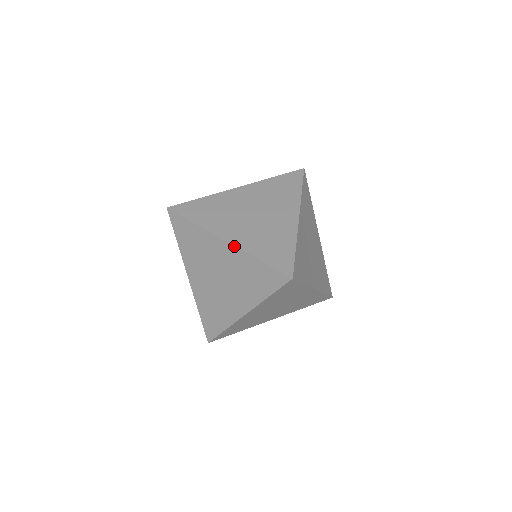
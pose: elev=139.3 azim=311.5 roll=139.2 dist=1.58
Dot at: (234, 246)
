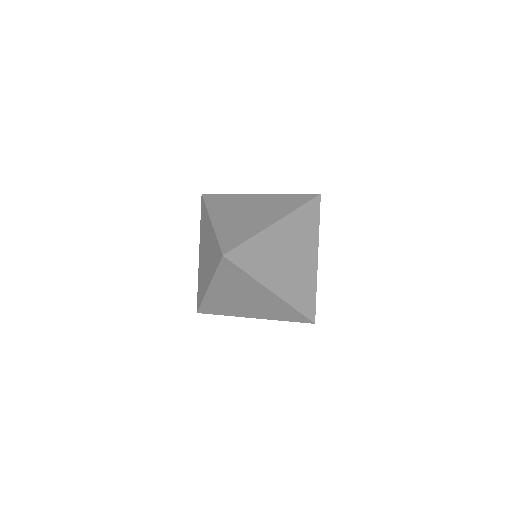
Dot at: (212, 226)
